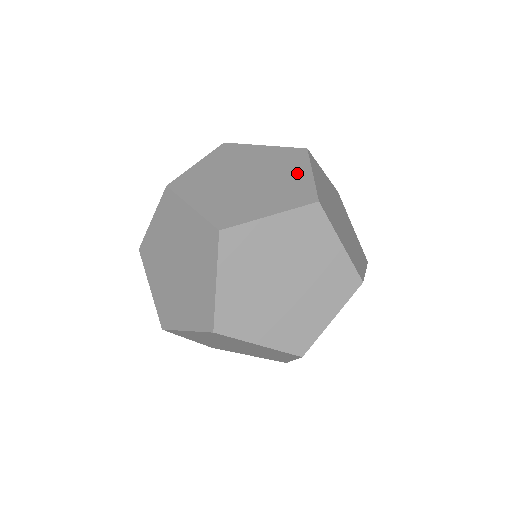
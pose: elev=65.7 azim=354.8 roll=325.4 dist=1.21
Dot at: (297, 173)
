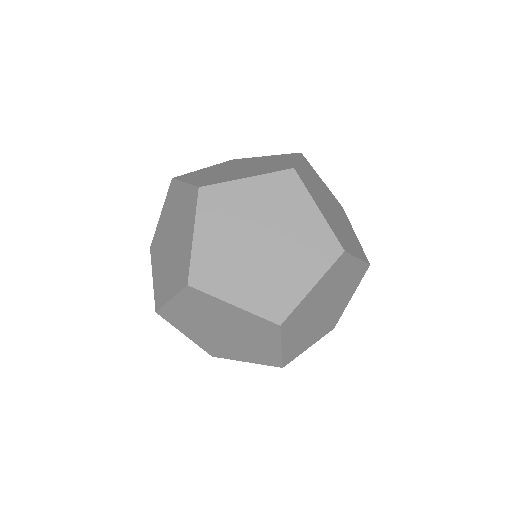
Dot at: (284, 161)
